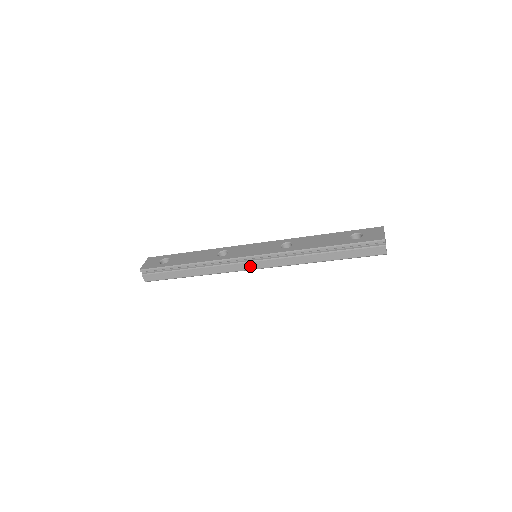
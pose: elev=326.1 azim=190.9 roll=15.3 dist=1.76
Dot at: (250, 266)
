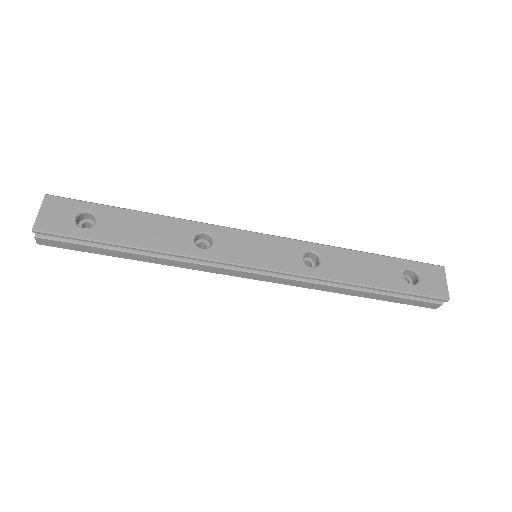
Dot at: (246, 275)
